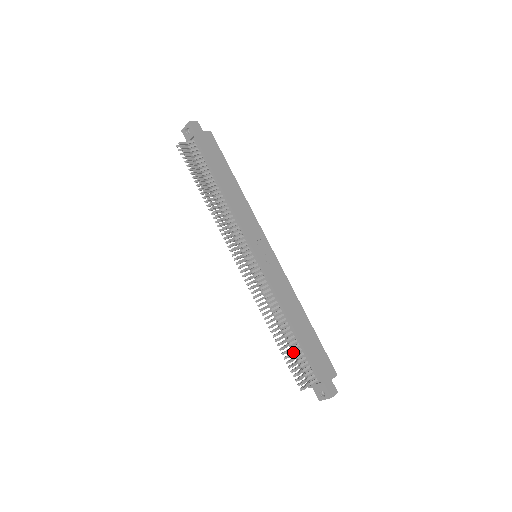
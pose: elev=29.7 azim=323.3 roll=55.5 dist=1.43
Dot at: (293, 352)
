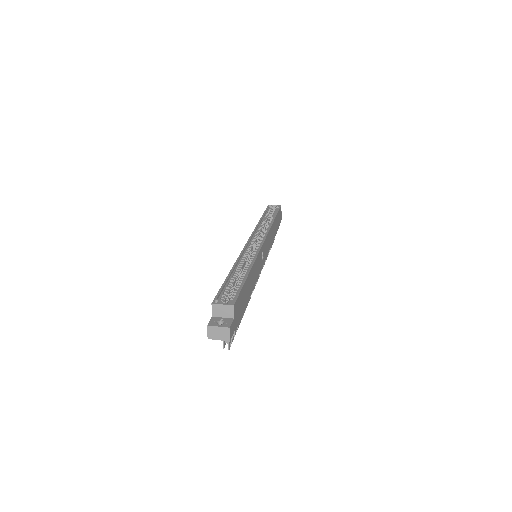
Dot at: occluded
